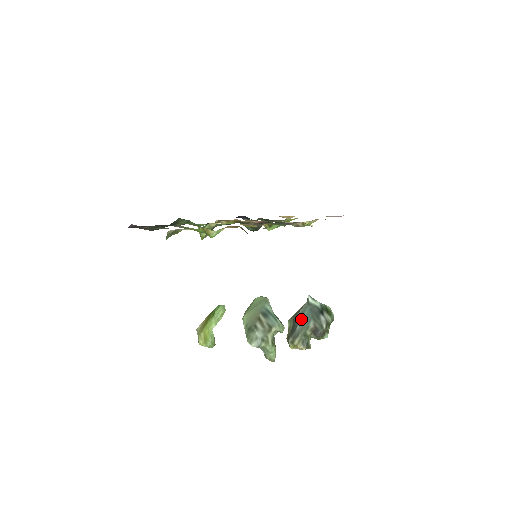
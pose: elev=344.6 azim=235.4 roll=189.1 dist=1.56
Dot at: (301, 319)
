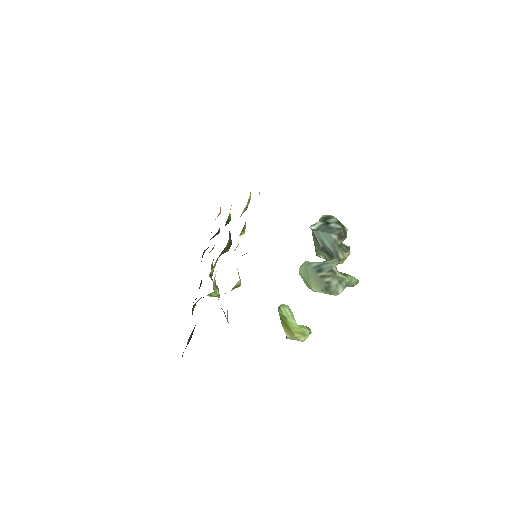
Dot at: (325, 243)
